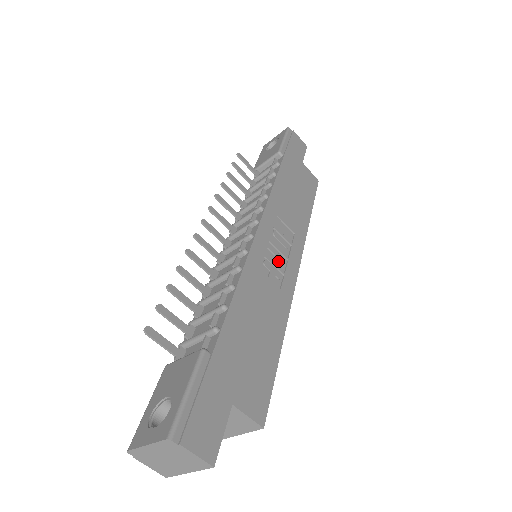
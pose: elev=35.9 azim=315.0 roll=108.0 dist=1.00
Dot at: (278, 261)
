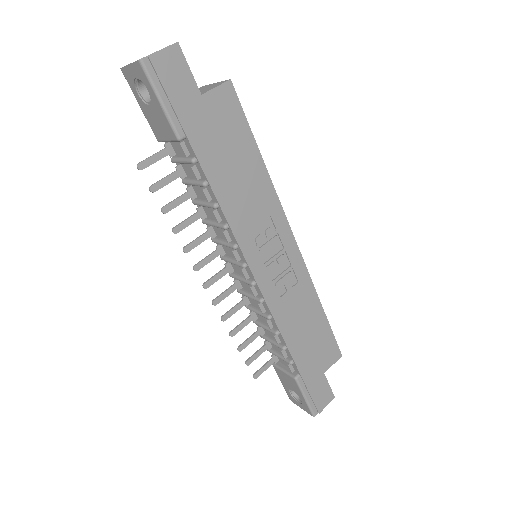
Dot at: (281, 264)
